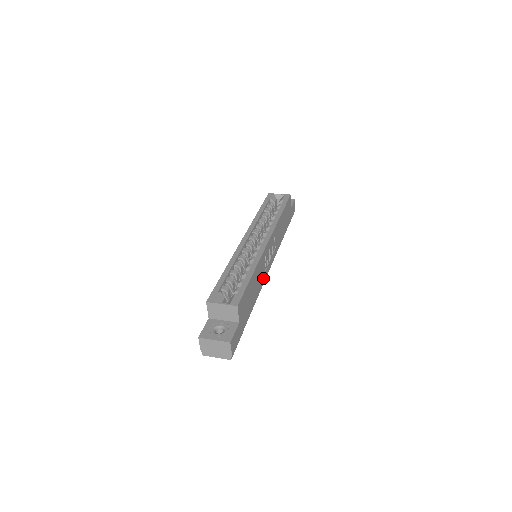
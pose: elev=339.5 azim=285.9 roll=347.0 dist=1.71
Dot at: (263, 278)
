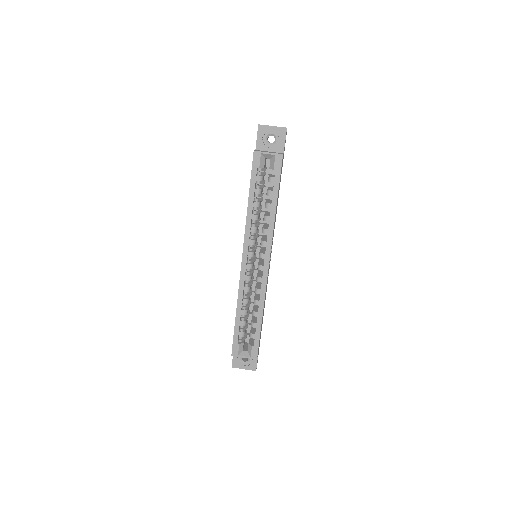
Dot at: (267, 282)
